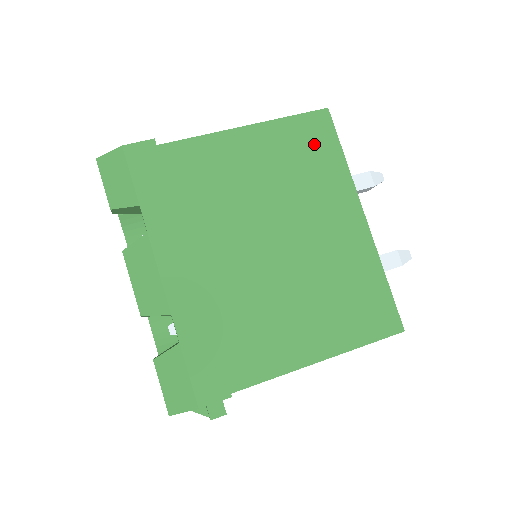
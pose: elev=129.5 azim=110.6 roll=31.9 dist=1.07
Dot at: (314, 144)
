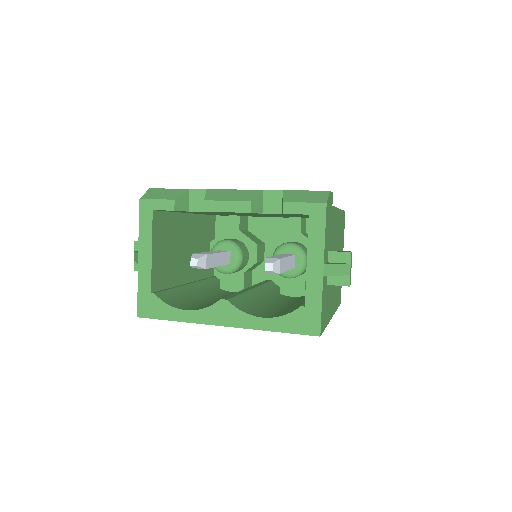
Dot at: occluded
